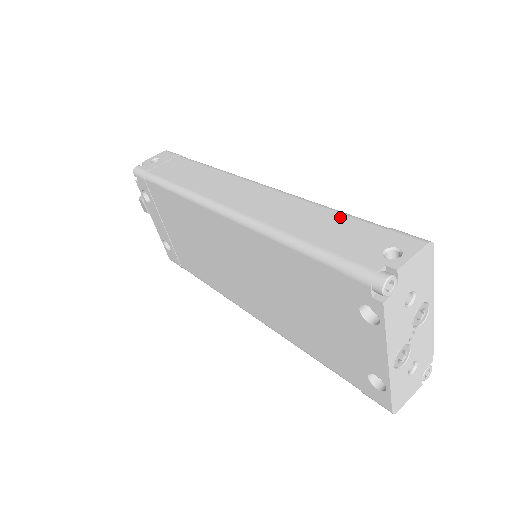
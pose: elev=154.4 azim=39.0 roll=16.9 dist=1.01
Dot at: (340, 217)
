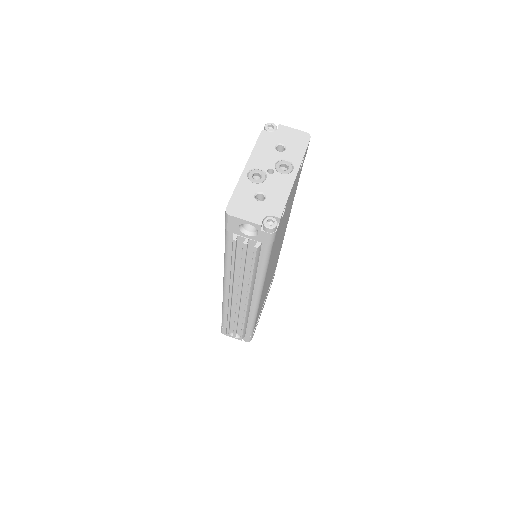
Dot at: occluded
